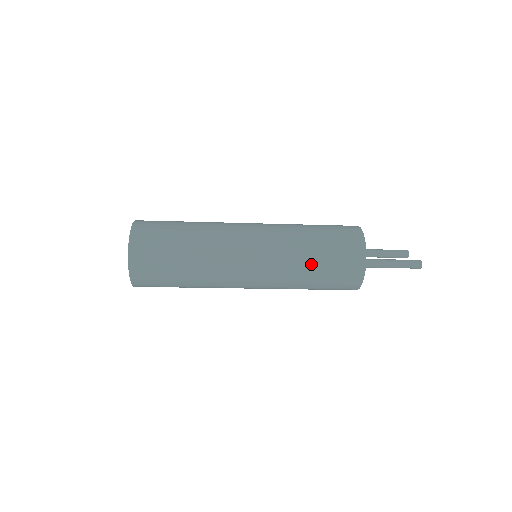
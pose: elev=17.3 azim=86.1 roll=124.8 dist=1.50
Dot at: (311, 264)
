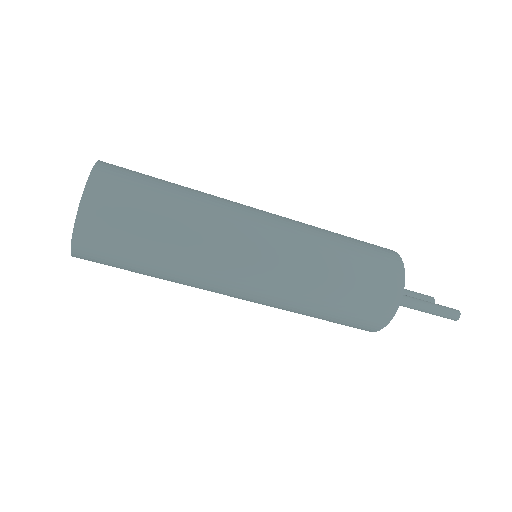
Dot at: (335, 280)
